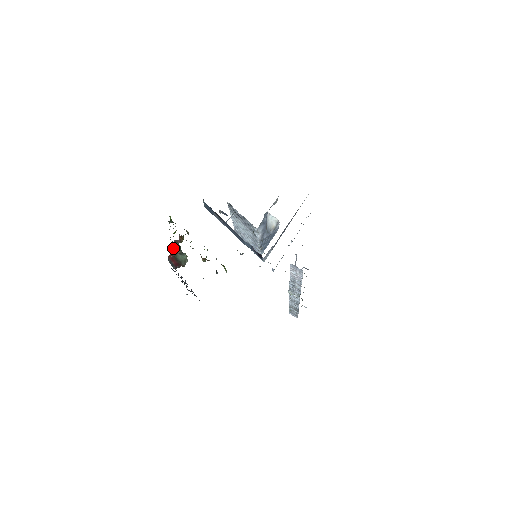
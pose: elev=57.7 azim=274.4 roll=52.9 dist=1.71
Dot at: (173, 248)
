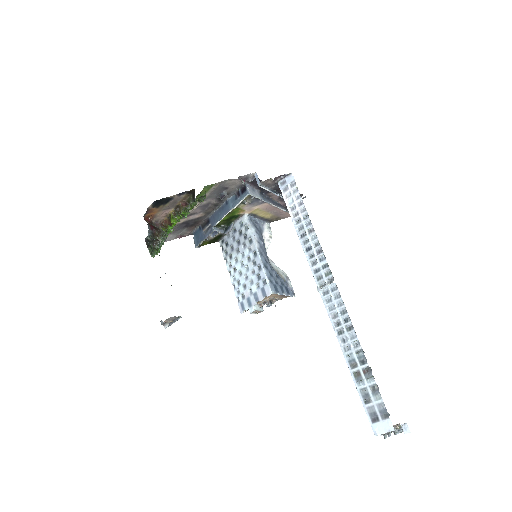
Dot at: (152, 223)
